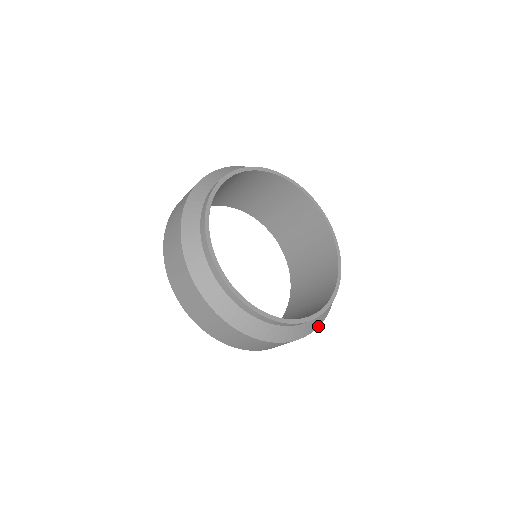
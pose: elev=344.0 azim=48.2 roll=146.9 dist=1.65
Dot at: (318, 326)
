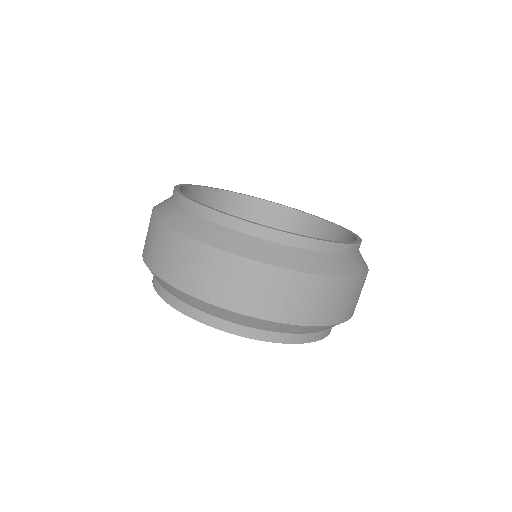
Dot at: (337, 276)
